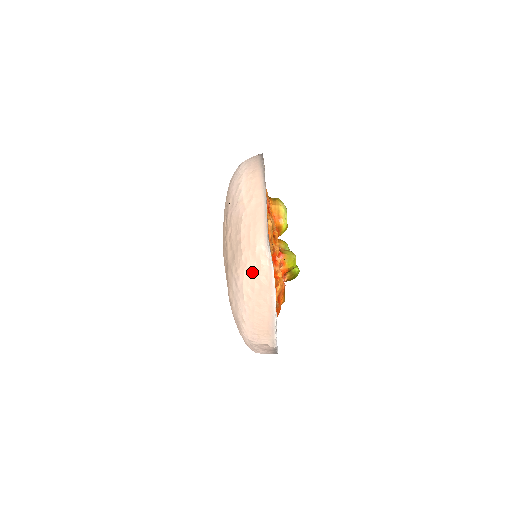
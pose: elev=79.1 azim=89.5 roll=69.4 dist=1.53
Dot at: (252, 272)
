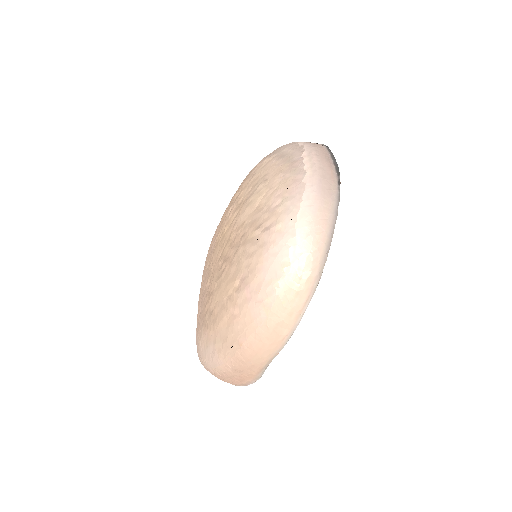
Dot at: (234, 372)
